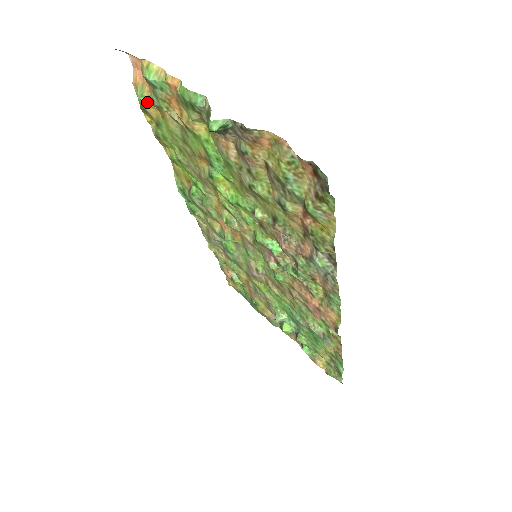
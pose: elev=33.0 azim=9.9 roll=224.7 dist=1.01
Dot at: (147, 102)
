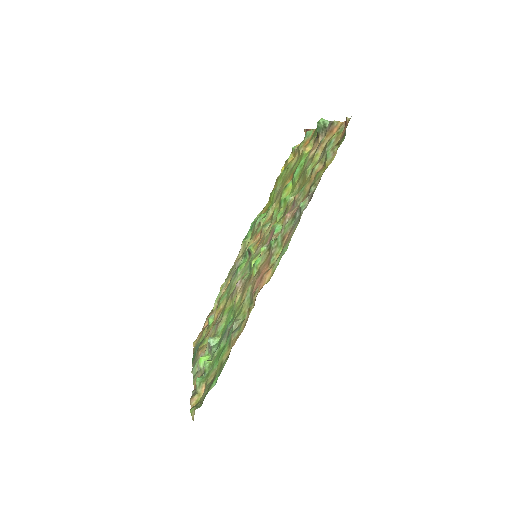
Dot at: (294, 151)
